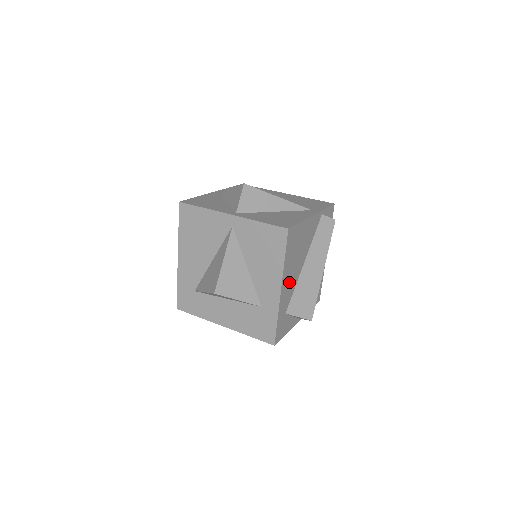
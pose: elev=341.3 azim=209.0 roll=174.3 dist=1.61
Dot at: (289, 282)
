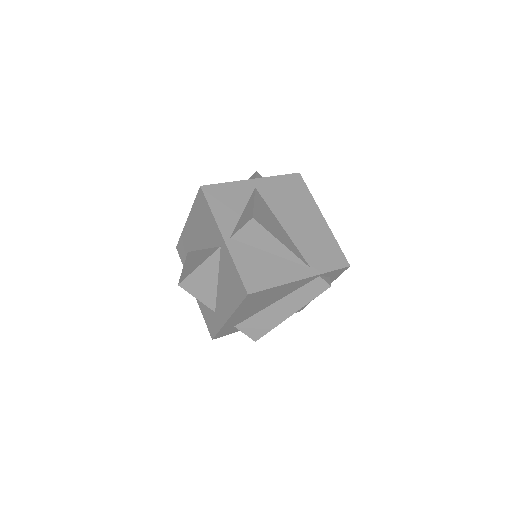
Dot at: (244, 314)
